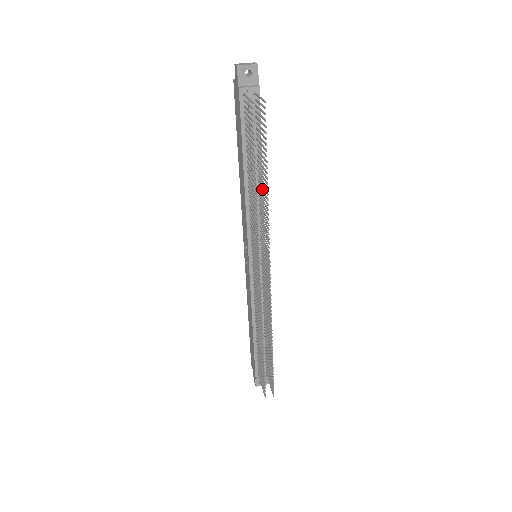
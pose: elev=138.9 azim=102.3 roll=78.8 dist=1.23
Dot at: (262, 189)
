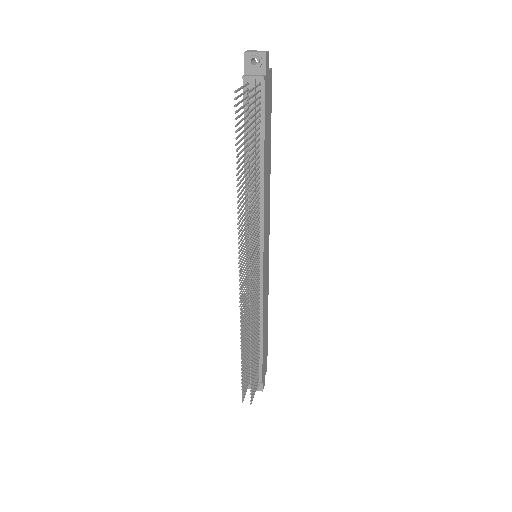
Dot at: (256, 187)
